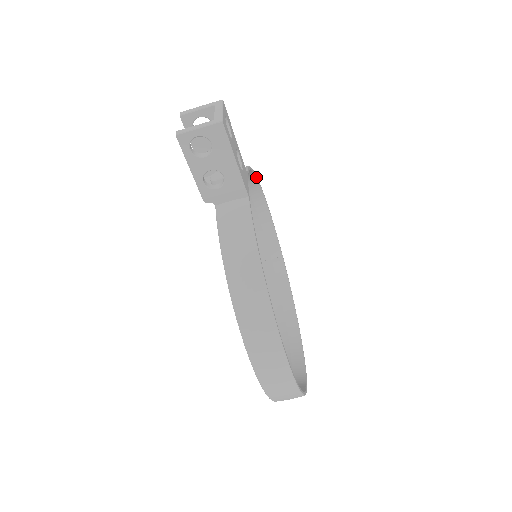
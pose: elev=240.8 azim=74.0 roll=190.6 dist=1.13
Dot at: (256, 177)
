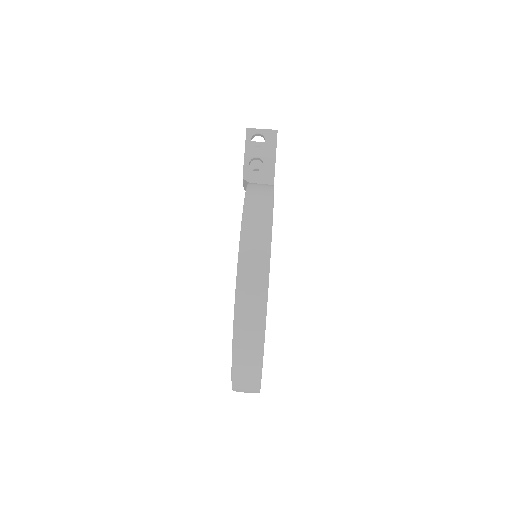
Dot at: occluded
